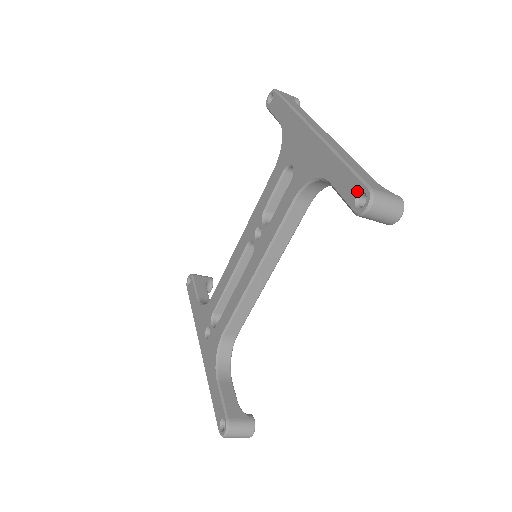
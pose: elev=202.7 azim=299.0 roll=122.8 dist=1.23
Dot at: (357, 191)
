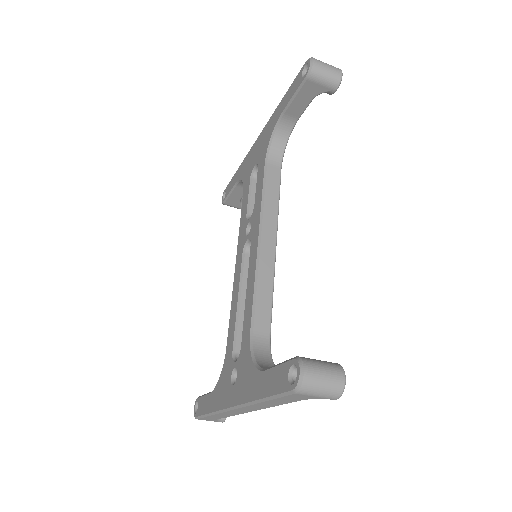
Dot at: (300, 74)
